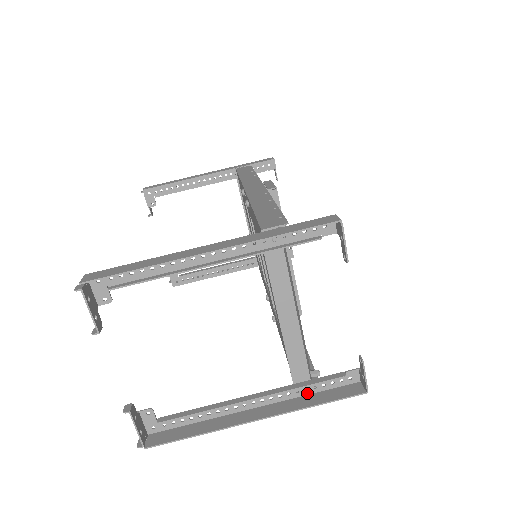
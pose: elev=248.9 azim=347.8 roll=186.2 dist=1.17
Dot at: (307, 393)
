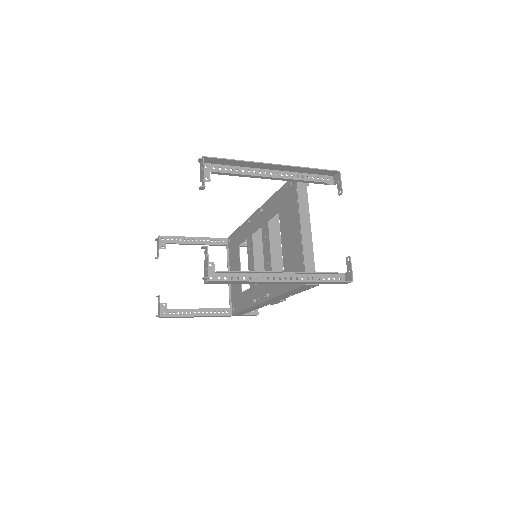
Dot at: occluded
